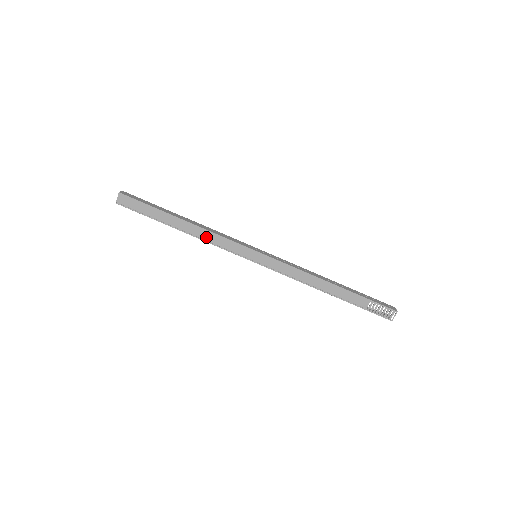
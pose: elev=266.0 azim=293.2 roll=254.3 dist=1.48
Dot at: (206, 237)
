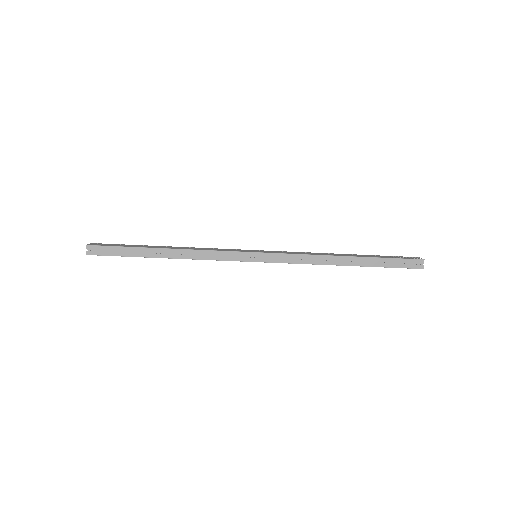
Dot at: occluded
